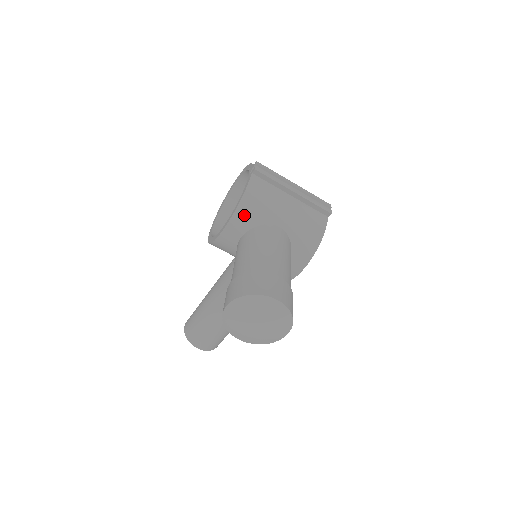
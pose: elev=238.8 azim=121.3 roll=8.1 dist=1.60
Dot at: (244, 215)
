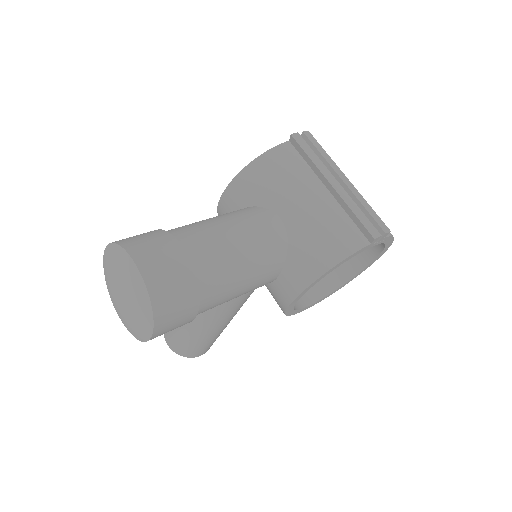
Dot at: (245, 185)
